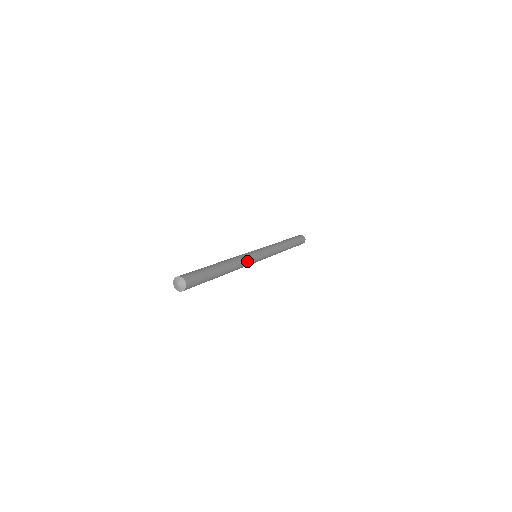
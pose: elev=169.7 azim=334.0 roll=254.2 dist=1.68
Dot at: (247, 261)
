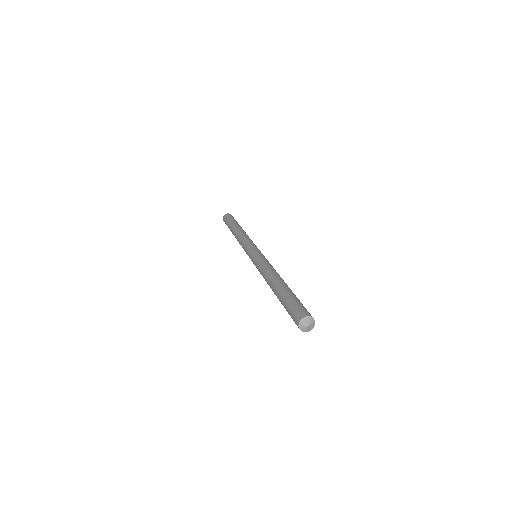
Dot at: occluded
